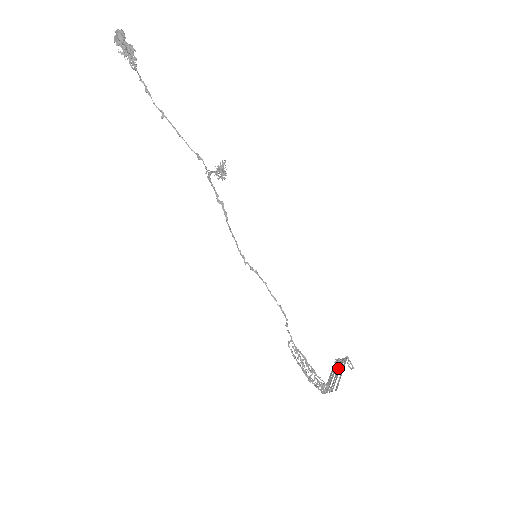
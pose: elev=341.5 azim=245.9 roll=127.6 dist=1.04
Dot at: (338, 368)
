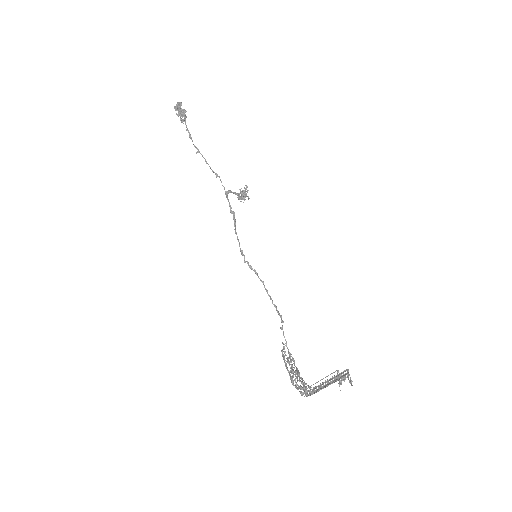
Dot at: (335, 381)
